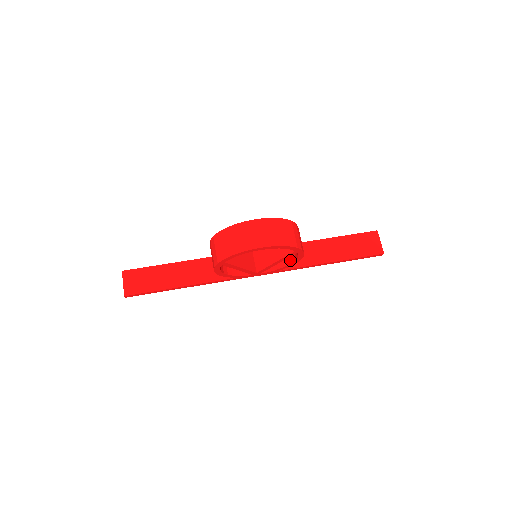
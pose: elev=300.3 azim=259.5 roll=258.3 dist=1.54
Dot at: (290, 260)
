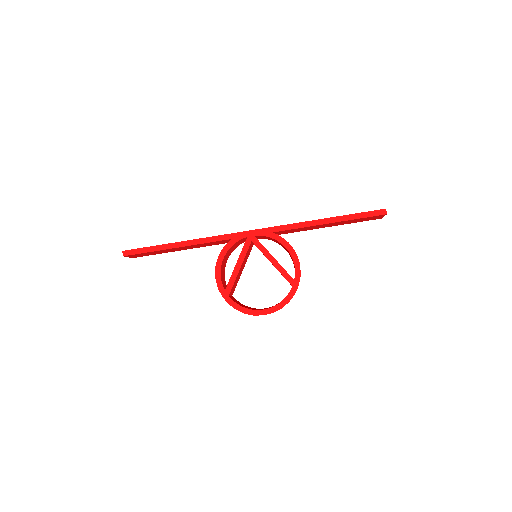
Dot at: occluded
